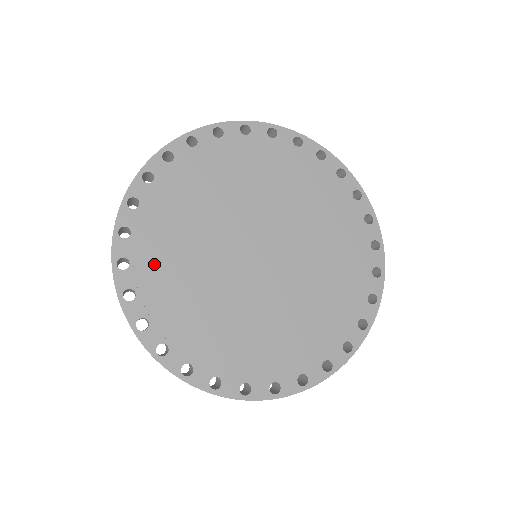
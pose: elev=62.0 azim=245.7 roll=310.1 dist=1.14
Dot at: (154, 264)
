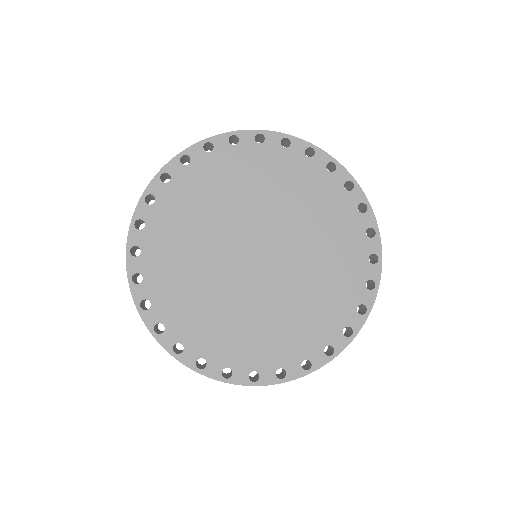
Dot at: (164, 233)
